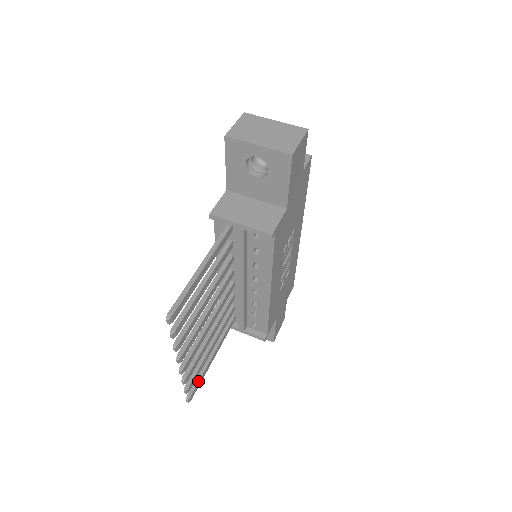
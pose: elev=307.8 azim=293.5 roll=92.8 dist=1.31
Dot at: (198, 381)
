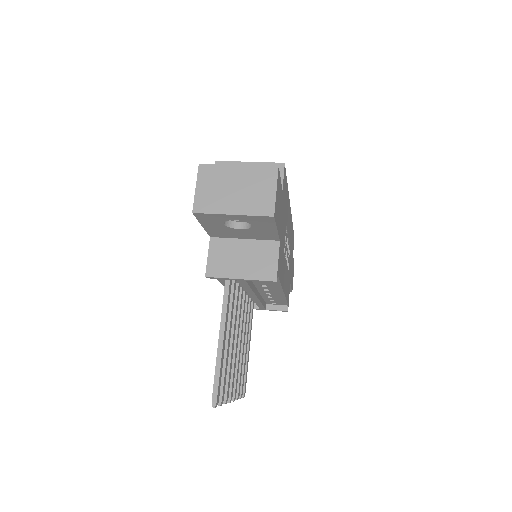
Dot at: (245, 378)
